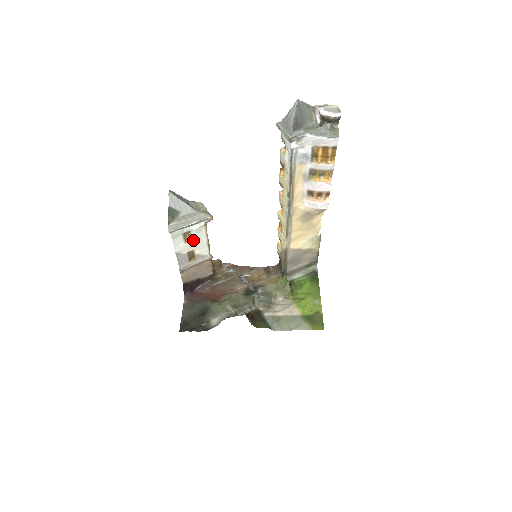
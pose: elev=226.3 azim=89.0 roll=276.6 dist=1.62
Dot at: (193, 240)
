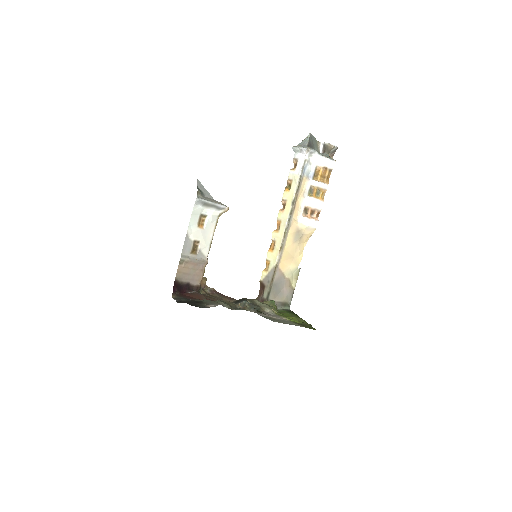
Dot at: (204, 228)
